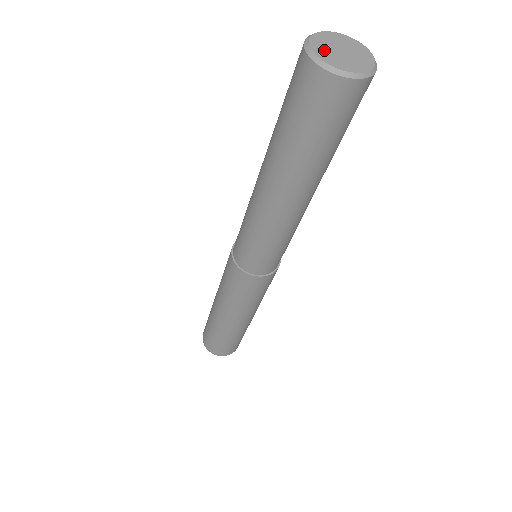
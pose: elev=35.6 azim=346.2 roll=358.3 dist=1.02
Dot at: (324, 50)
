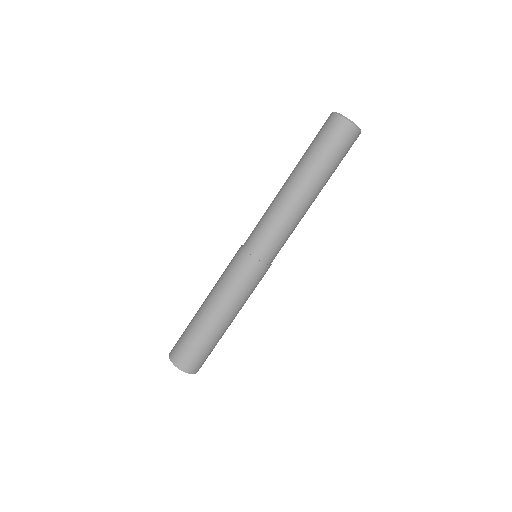
Dot at: occluded
